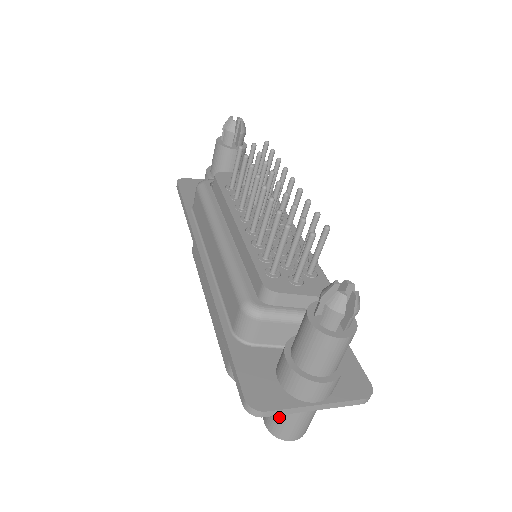
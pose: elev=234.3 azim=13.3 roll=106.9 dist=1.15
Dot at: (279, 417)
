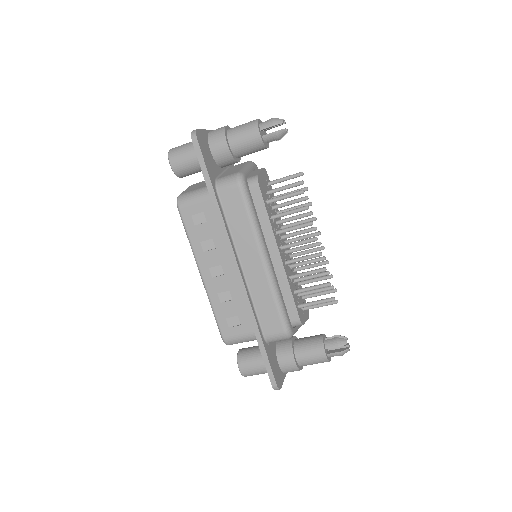
Dot at: (258, 372)
